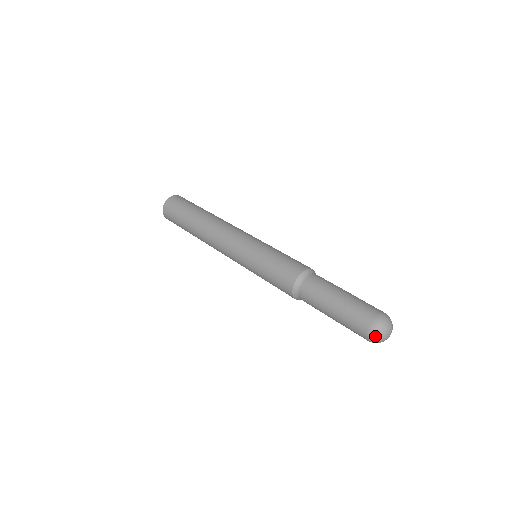
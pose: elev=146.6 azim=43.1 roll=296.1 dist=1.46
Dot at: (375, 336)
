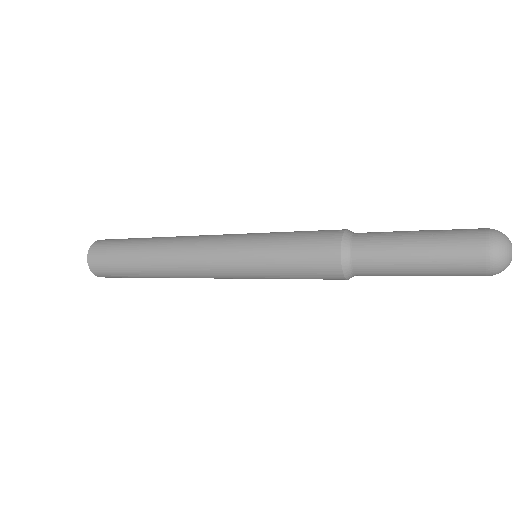
Dot at: (500, 241)
